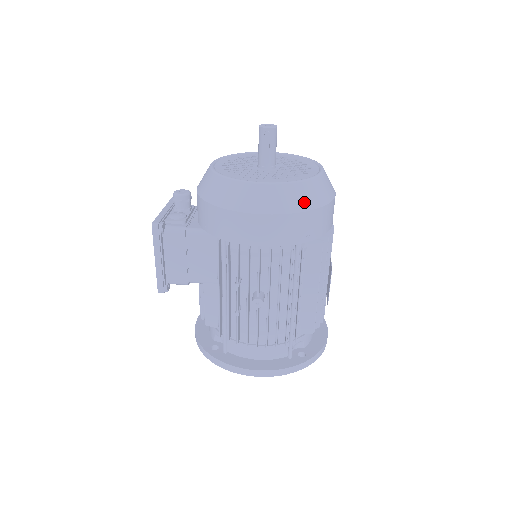
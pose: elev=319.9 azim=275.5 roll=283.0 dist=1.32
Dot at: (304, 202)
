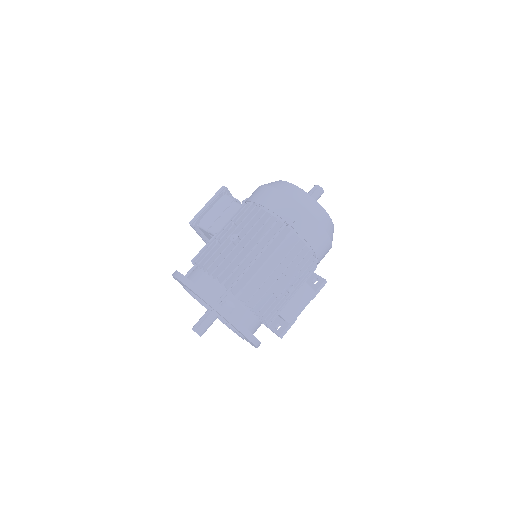
Dot at: (306, 203)
